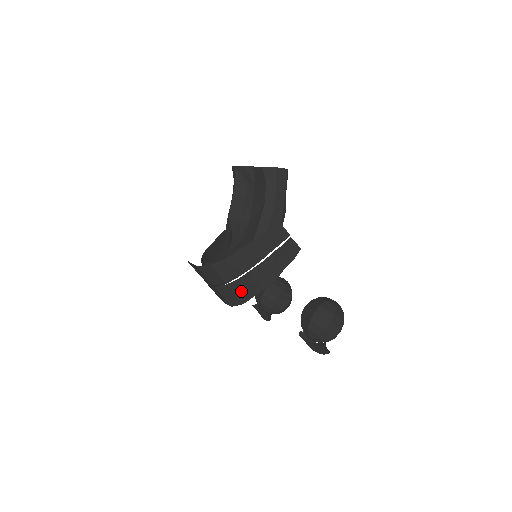
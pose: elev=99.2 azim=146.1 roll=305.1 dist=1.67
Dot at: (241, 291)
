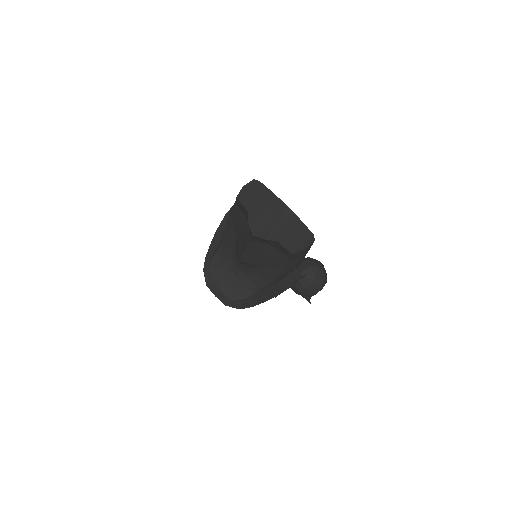
Dot at: occluded
